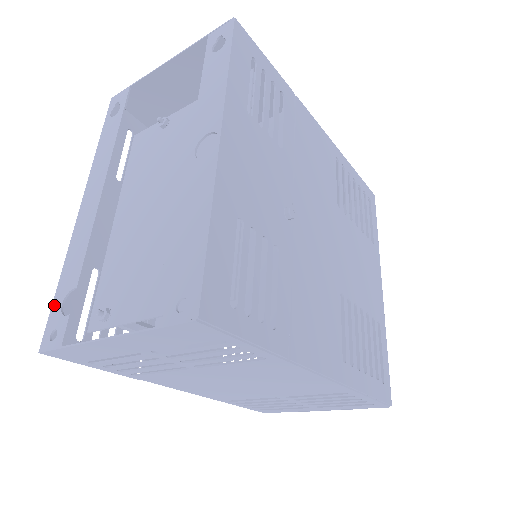
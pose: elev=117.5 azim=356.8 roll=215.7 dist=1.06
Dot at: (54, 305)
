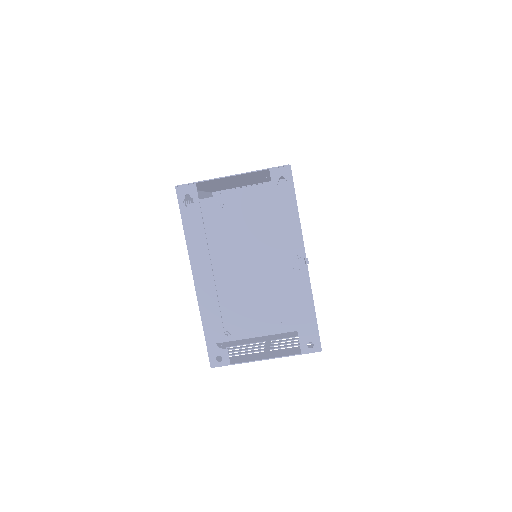
Dot at: (208, 343)
